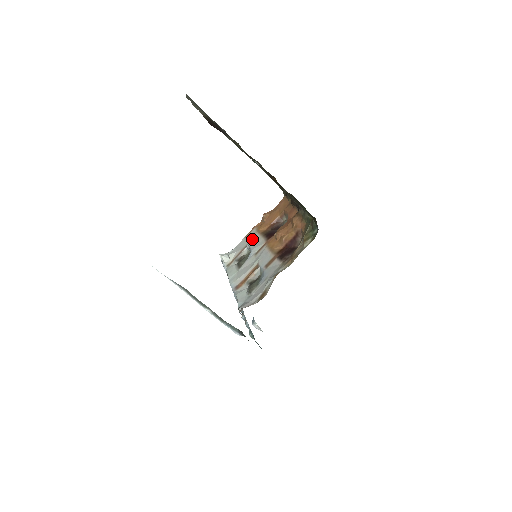
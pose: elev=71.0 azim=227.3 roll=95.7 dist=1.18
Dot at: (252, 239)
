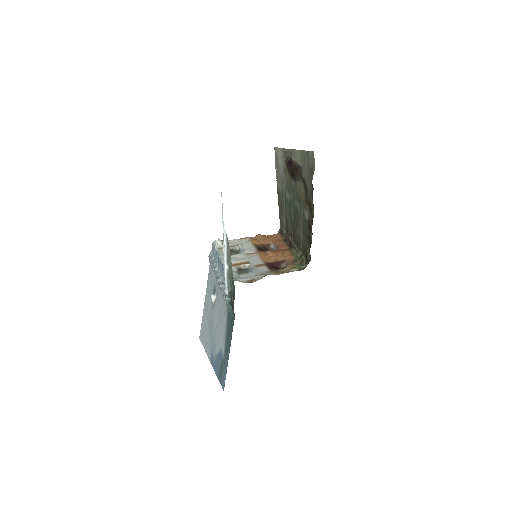
Dot at: (246, 244)
